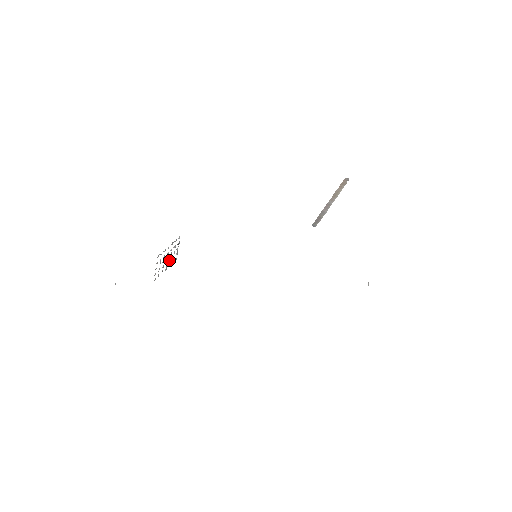
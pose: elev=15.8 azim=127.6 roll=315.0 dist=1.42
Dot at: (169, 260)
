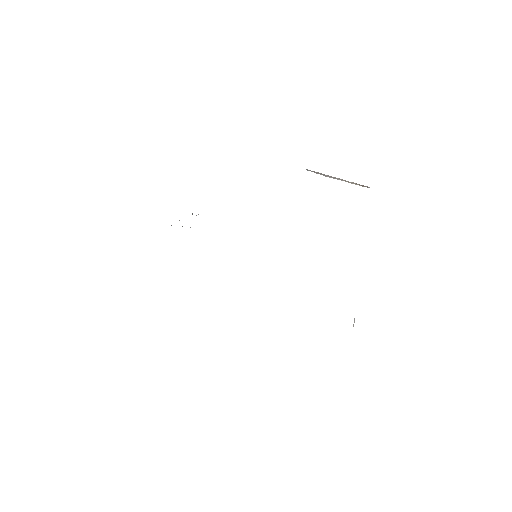
Dot at: occluded
